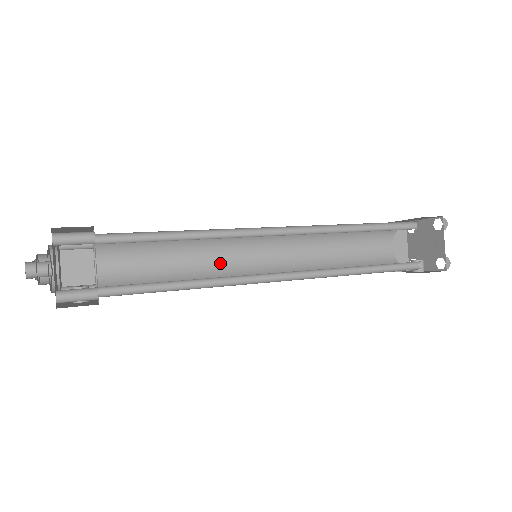
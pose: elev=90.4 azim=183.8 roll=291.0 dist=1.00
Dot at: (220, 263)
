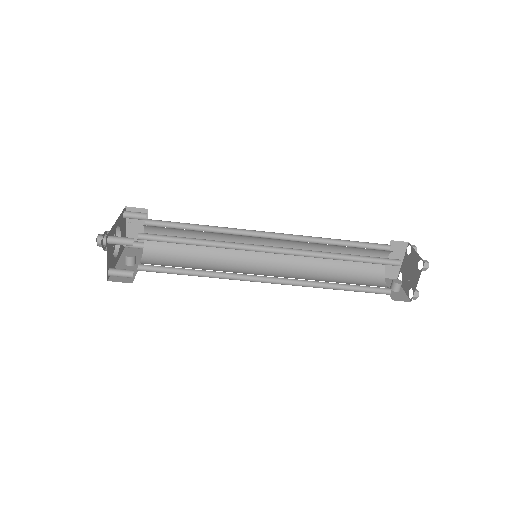
Dot at: (233, 249)
